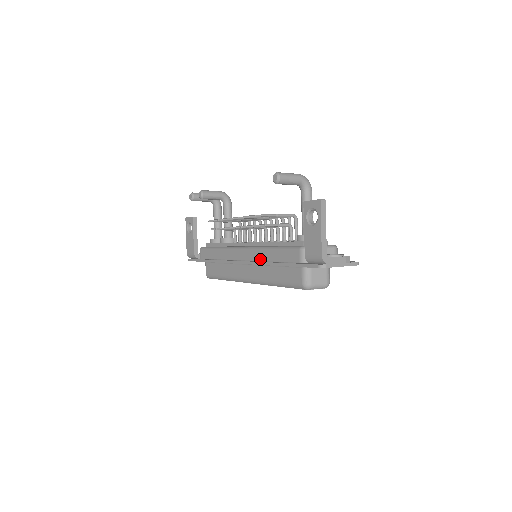
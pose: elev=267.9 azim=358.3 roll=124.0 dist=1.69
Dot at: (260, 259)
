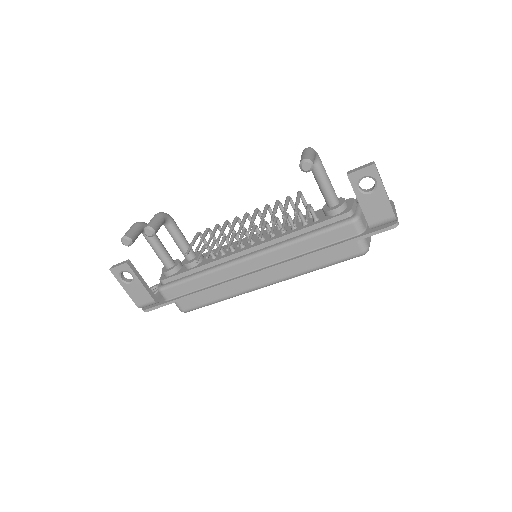
Dot at: (289, 256)
